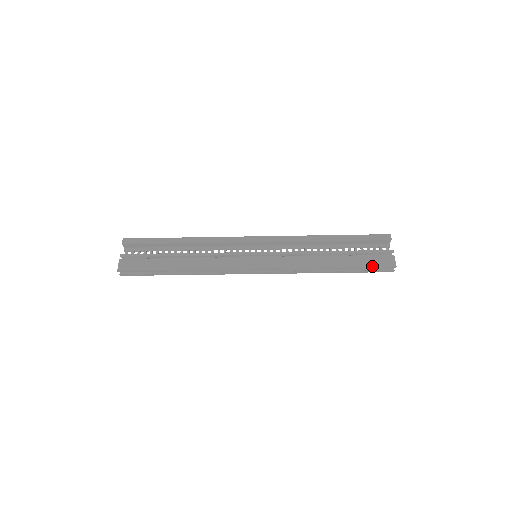
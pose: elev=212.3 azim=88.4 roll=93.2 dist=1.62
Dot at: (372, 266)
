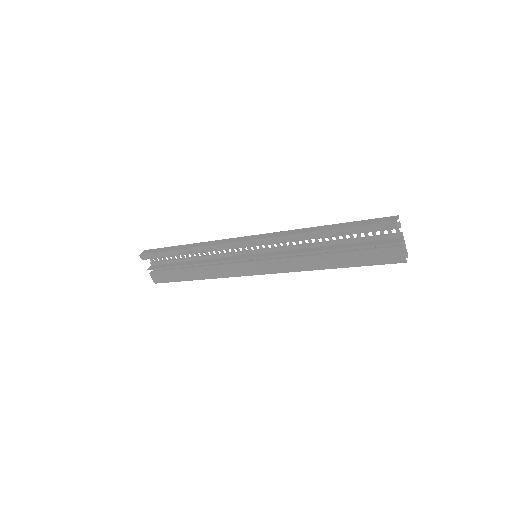
Dot at: (377, 264)
